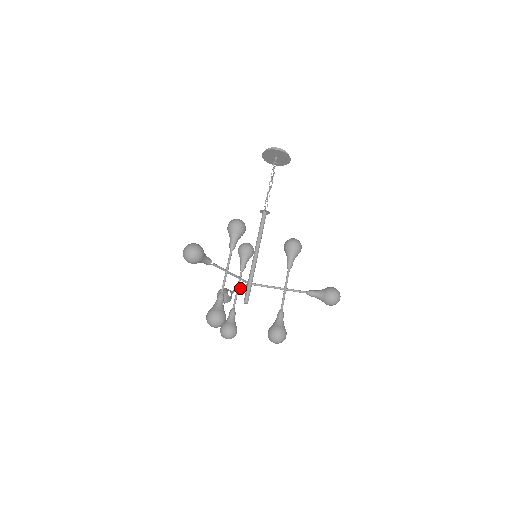
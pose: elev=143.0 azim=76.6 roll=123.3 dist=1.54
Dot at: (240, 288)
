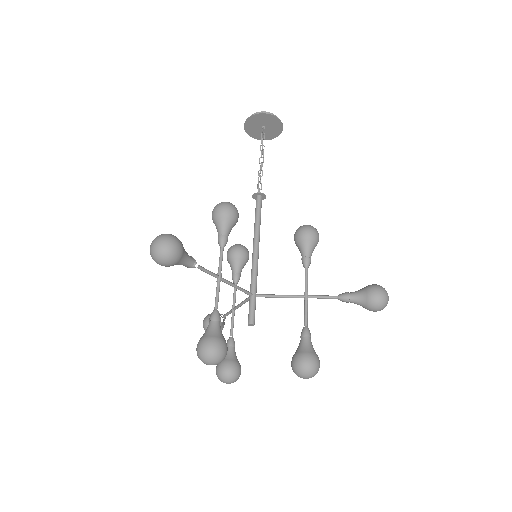
Dot at: (237, 306)
